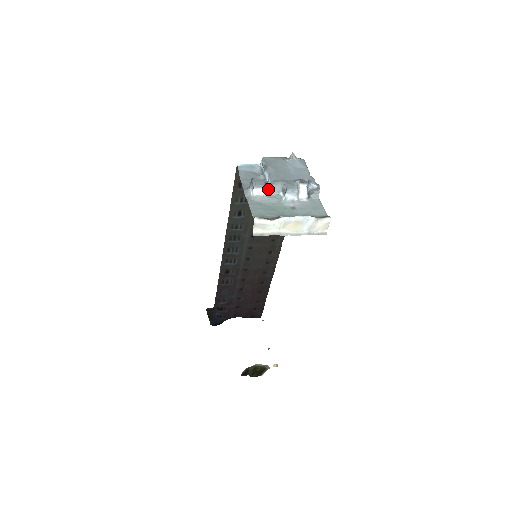
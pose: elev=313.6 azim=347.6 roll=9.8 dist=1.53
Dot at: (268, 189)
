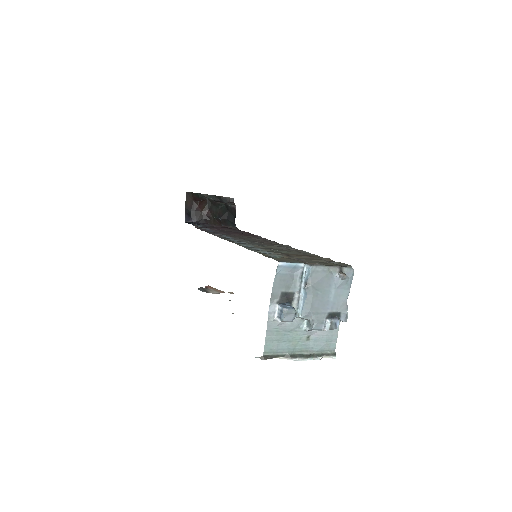
Dot at: (295, 316)
